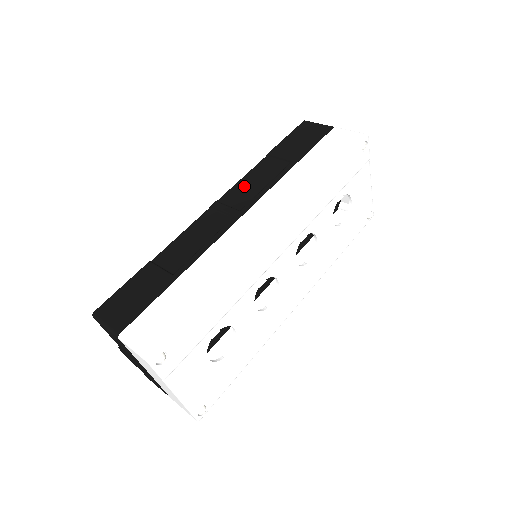
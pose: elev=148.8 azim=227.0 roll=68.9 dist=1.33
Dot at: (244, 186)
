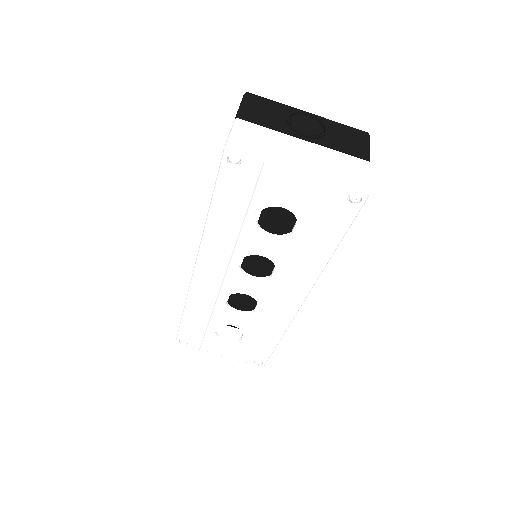
Dot at: occluded
